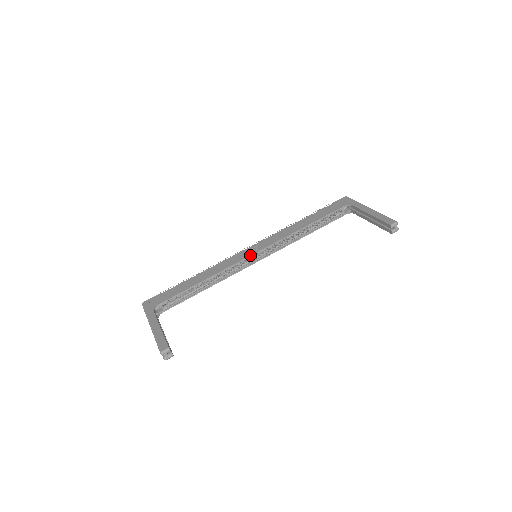
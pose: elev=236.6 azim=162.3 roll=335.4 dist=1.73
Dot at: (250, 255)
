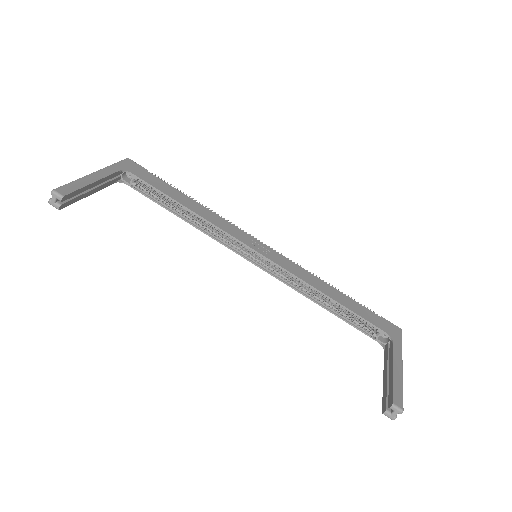
Dot at: (252, 247)
